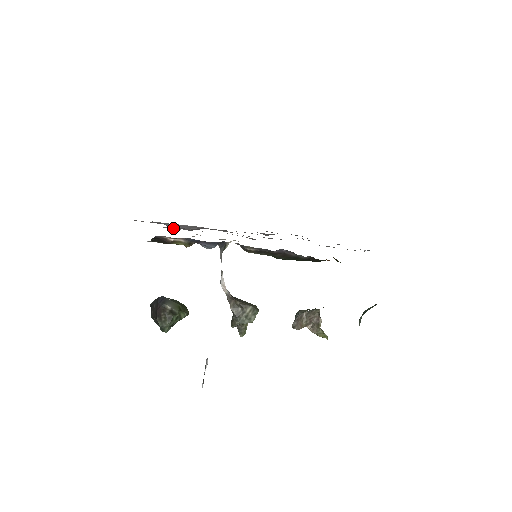
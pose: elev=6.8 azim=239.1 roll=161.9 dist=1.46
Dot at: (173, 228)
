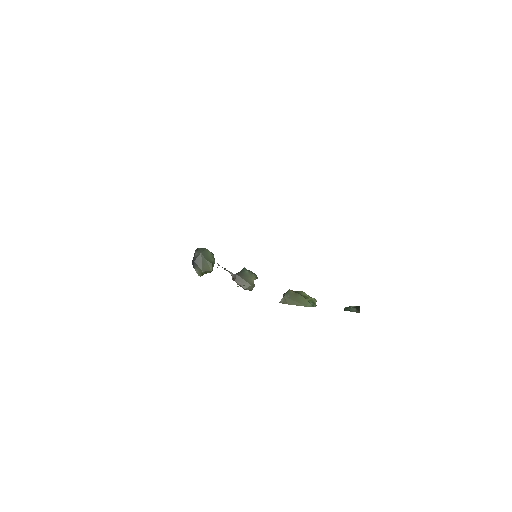
Dot at: occluded
